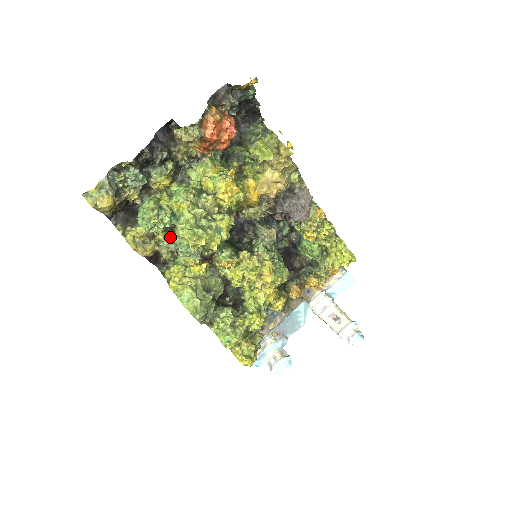
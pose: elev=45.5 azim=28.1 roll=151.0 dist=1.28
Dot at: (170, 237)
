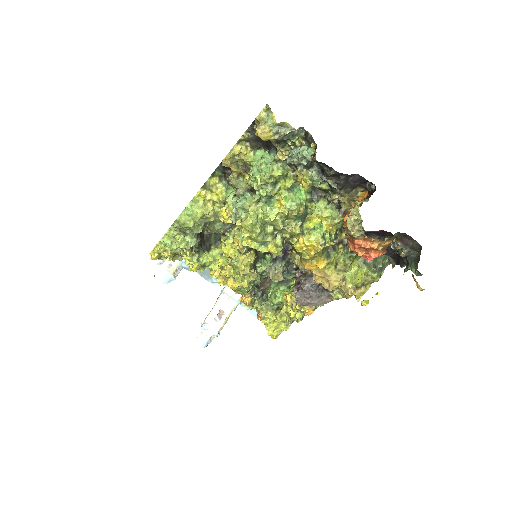
Dot at: (250, 188)
